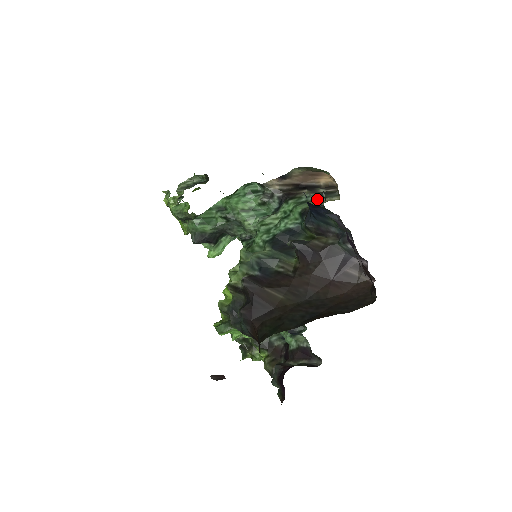
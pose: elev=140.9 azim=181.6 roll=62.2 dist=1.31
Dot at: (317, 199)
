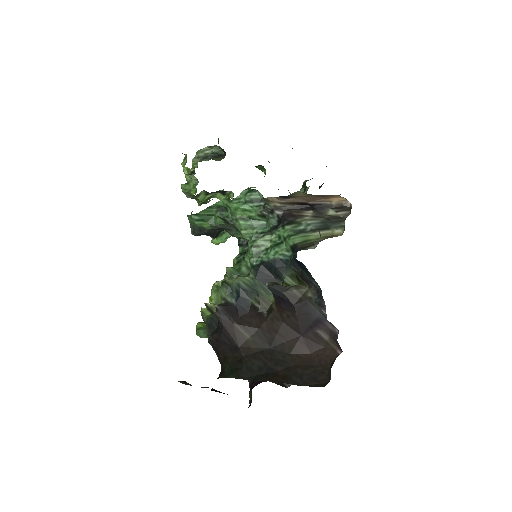
Dot at: (316, 231)
